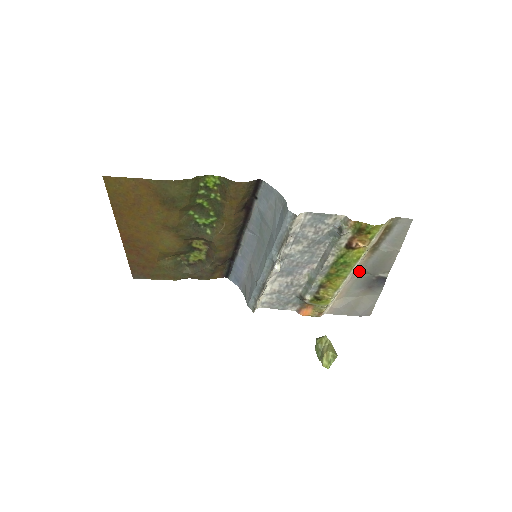
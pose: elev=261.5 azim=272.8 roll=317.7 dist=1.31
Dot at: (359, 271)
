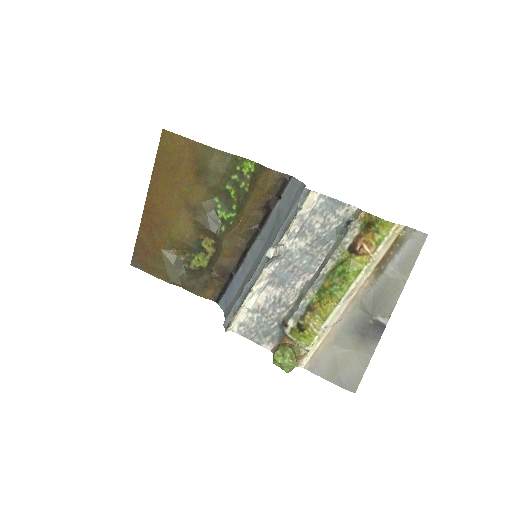
Dot at: (356, 304)
